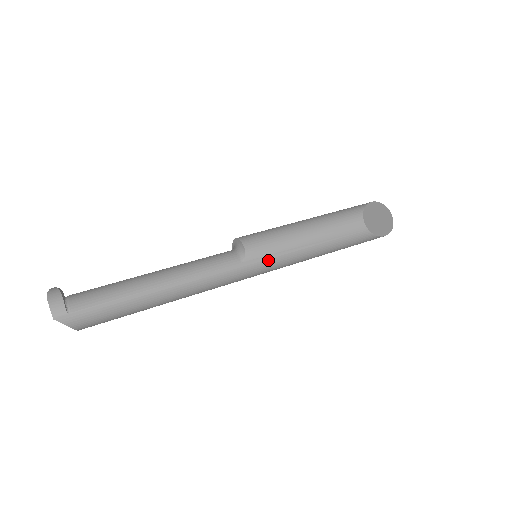
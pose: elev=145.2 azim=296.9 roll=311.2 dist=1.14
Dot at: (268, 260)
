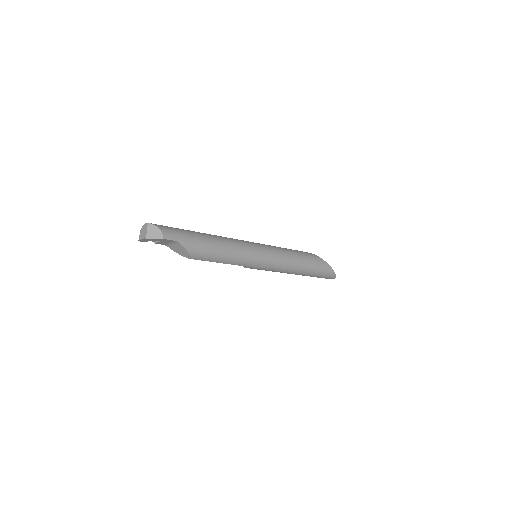
Dot at: (261, 244)
